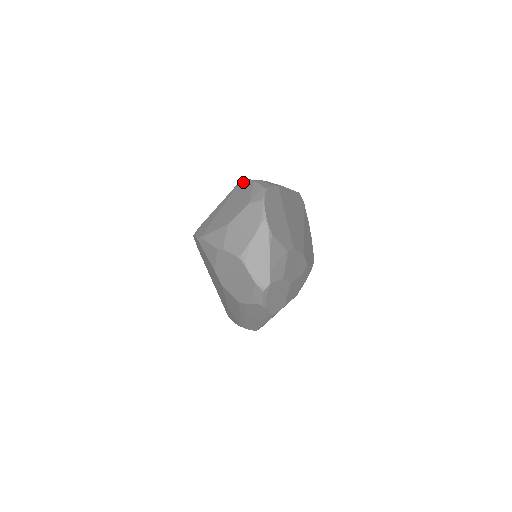
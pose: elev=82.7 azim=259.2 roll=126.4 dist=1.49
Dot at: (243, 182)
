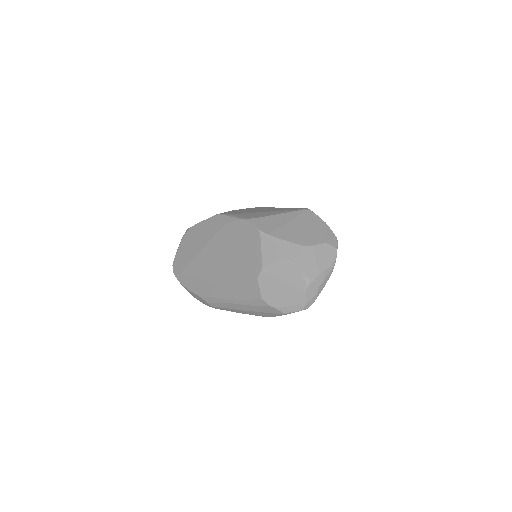
Dot at: (312, 214)
